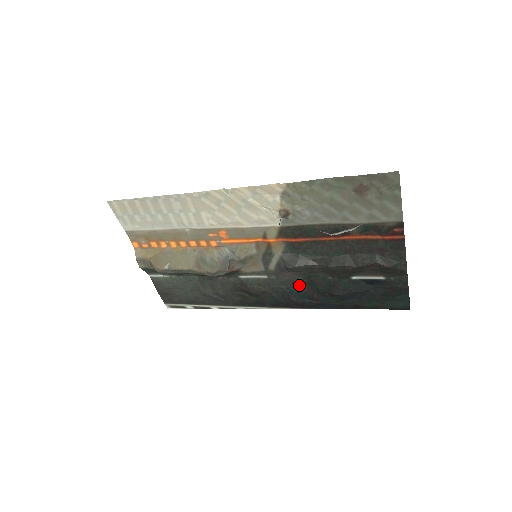
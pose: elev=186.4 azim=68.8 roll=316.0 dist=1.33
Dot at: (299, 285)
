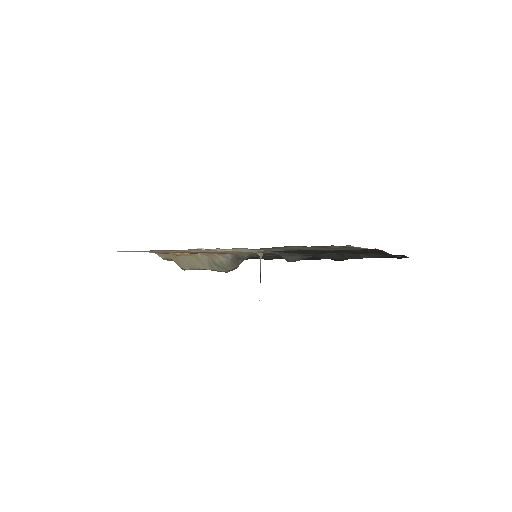
Dot at: occluded
